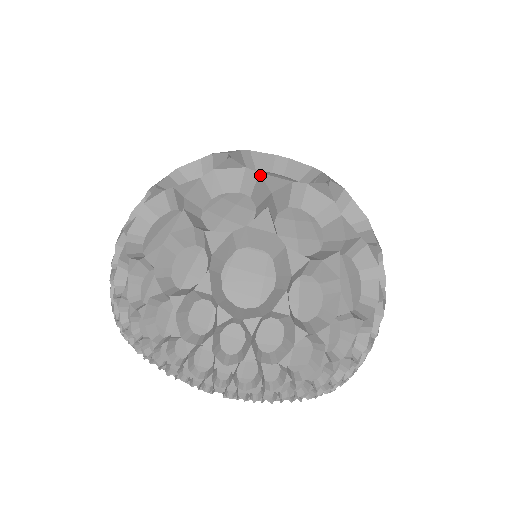
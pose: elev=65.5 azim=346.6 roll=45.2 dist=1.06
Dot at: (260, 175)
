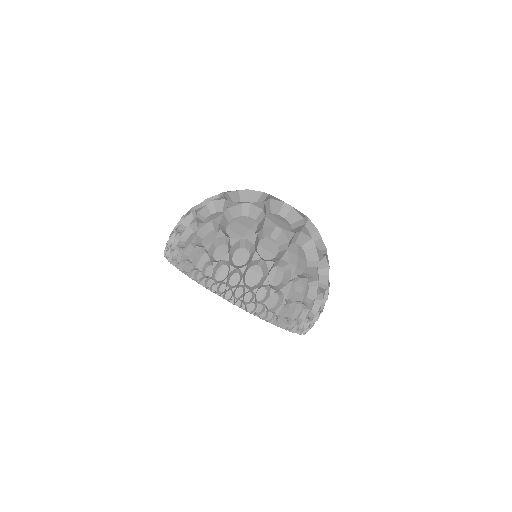
Dot at: (269, 195)
